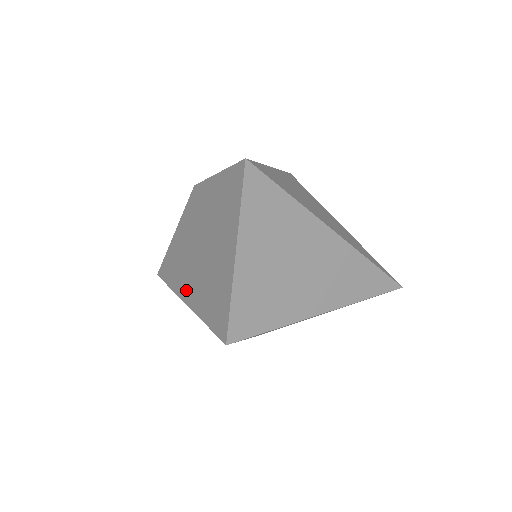
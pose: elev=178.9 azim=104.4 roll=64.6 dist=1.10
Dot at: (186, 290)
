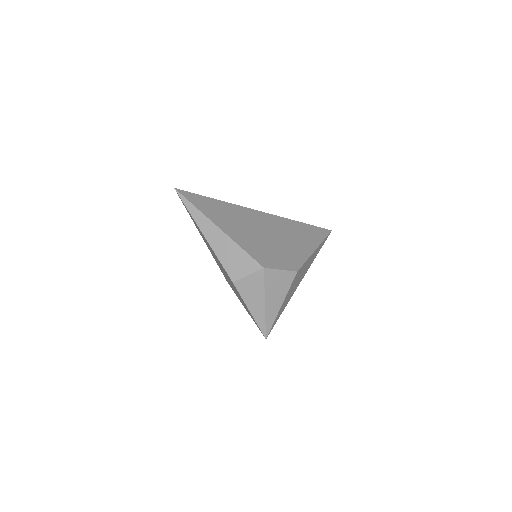
Dot at: occluded
